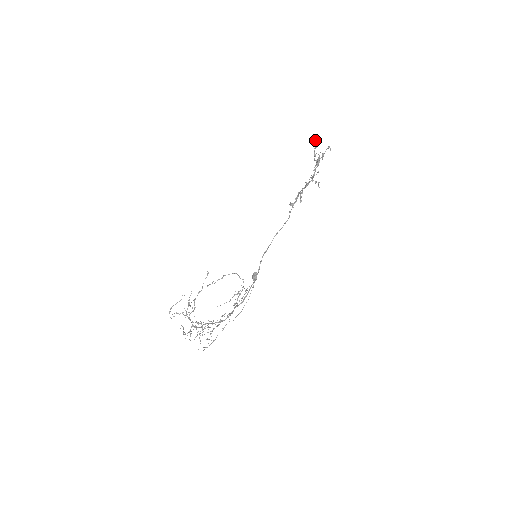
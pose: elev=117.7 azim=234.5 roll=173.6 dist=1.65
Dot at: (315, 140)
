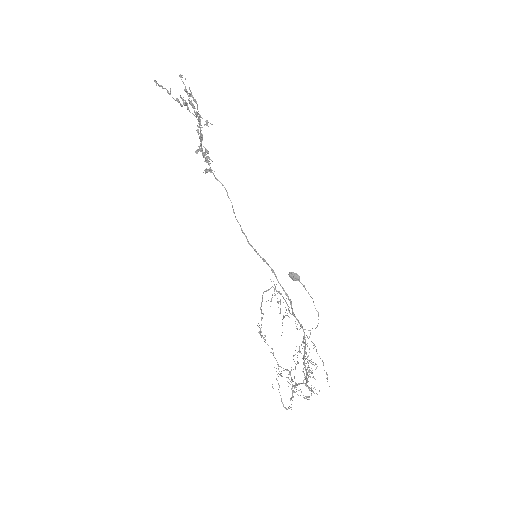
Dot at: (160, 86)
